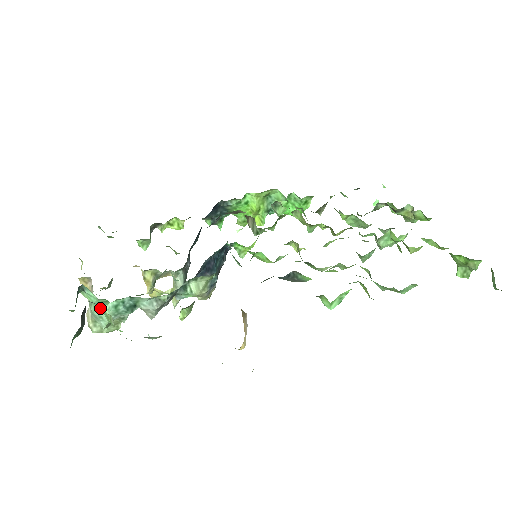
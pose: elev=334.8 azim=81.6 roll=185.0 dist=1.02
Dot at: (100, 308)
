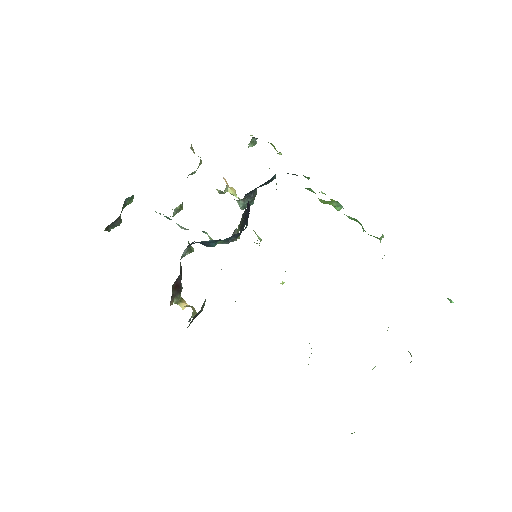
Dot at: occluded
